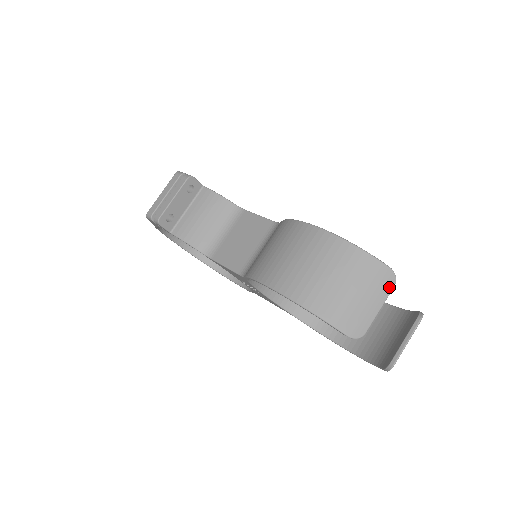
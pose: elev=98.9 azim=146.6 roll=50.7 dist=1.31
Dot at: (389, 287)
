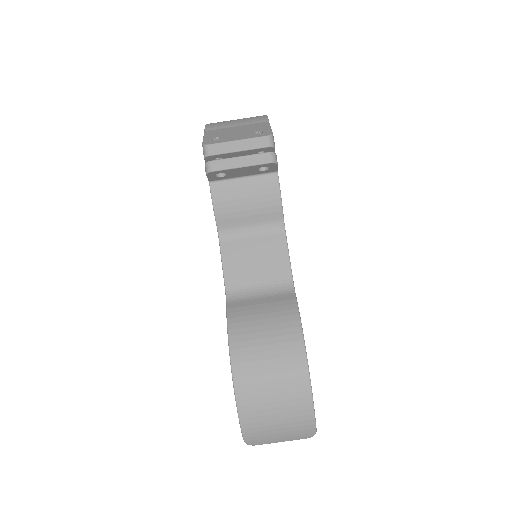
Dot at: (302, 438)
